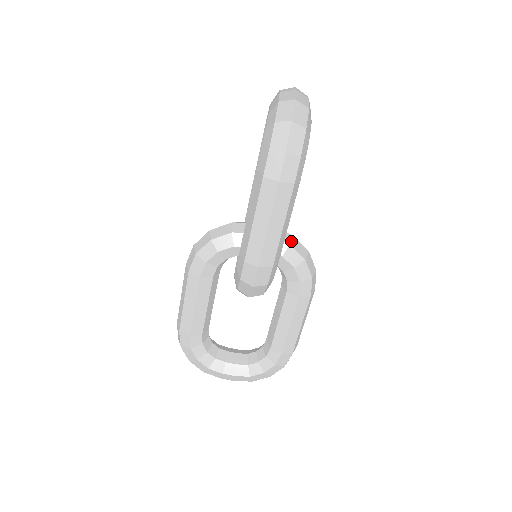
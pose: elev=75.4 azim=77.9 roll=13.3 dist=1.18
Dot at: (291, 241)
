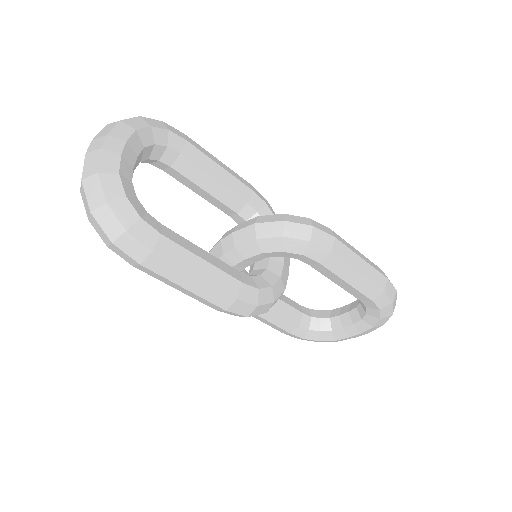
Dot at: (256, 233)
